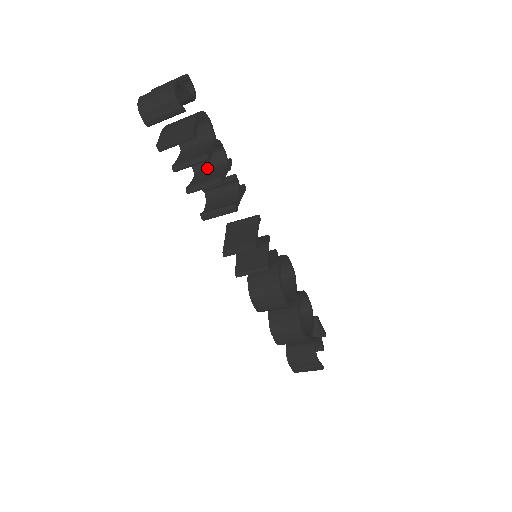
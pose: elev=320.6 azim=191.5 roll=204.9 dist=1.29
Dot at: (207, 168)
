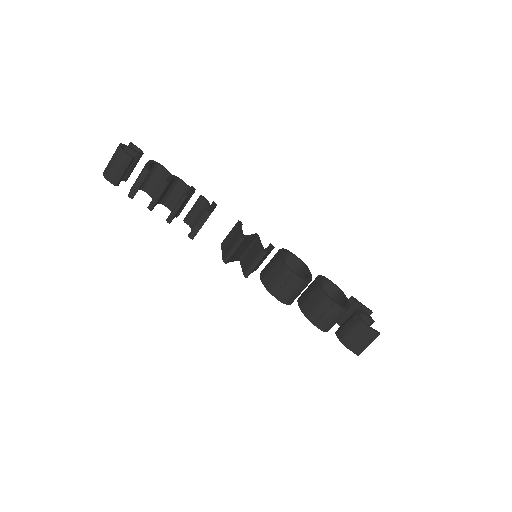
Dot at: occluded
